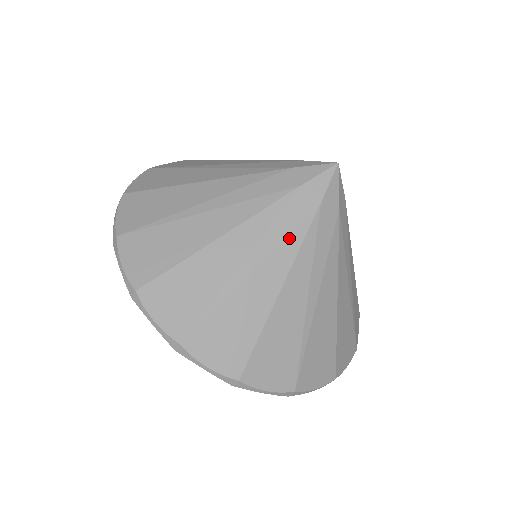
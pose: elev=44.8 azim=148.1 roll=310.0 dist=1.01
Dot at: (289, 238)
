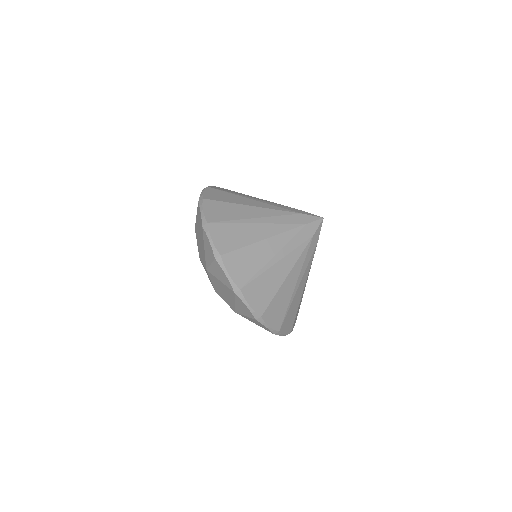
Dot at: (309, 263)
